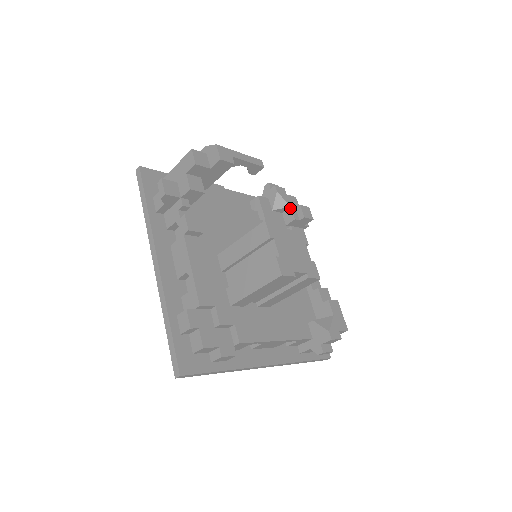
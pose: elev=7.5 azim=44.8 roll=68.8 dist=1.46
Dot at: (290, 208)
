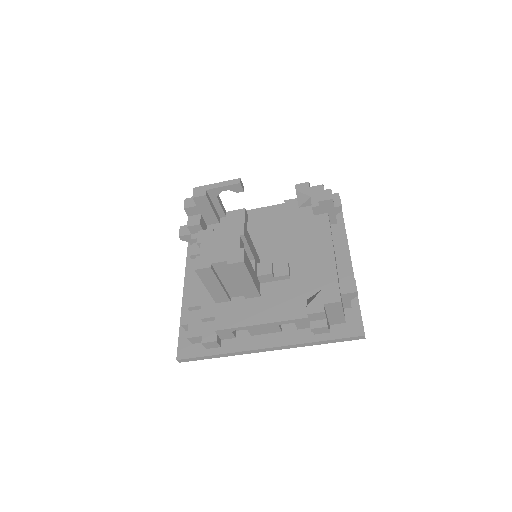
Dot at: (311, 198)
